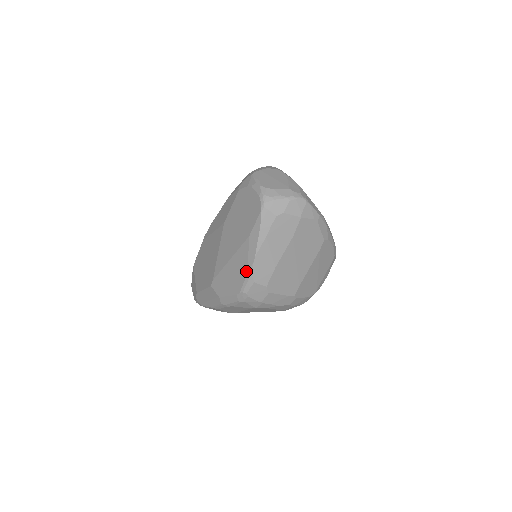
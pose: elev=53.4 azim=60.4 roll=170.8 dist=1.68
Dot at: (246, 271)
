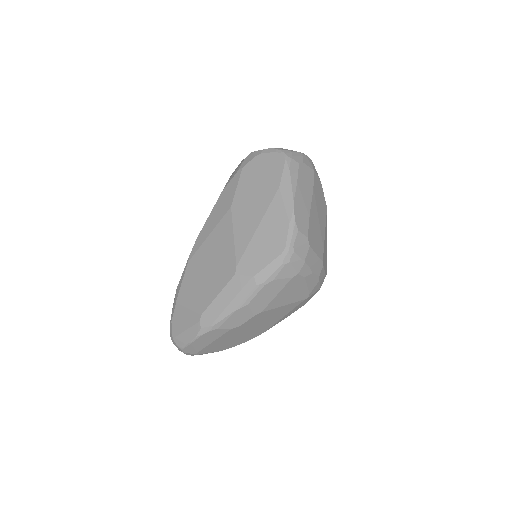
Dot at: (287, 221)
